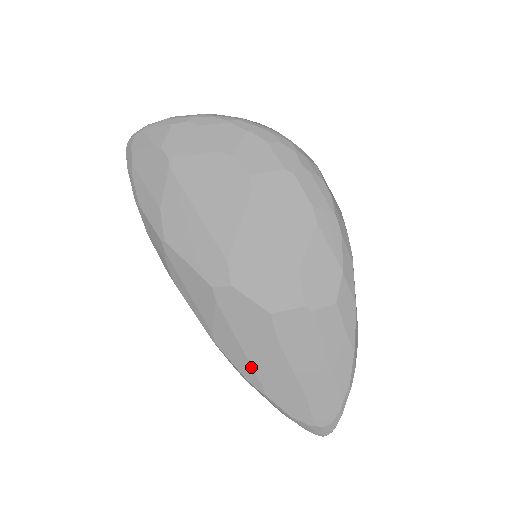
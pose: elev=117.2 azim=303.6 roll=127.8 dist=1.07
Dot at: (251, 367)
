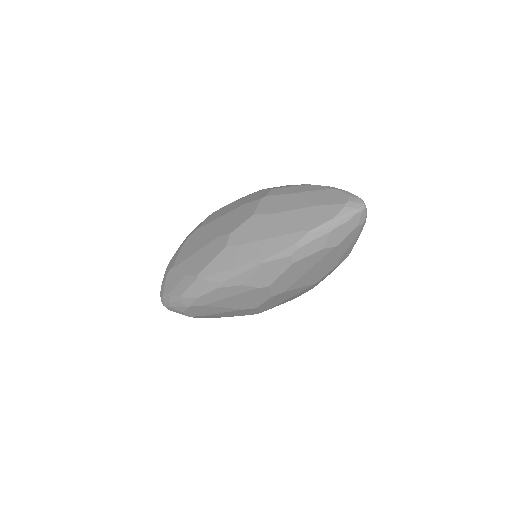
Dot at: (284, 236)
